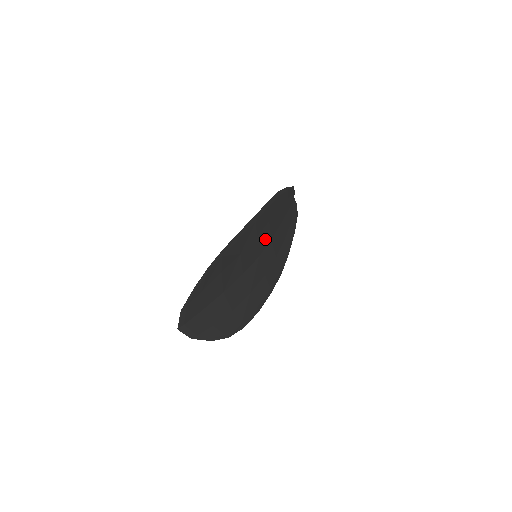
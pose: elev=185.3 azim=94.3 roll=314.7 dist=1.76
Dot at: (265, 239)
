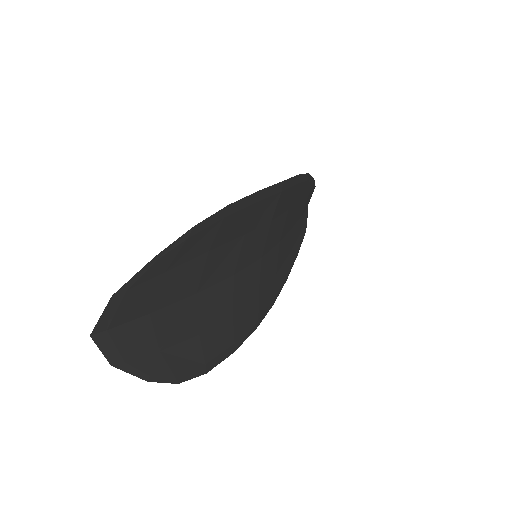
Dot at: (275, 235)
